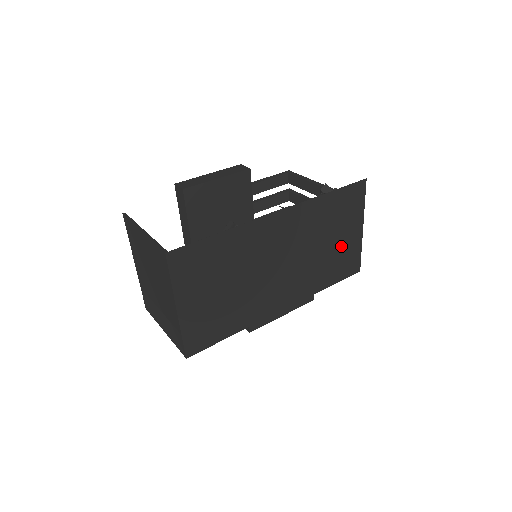
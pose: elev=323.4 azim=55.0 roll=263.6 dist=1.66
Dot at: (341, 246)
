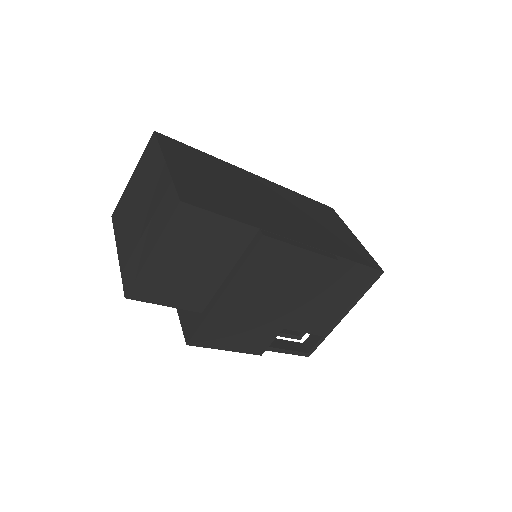
Dot at: (340, 236)
